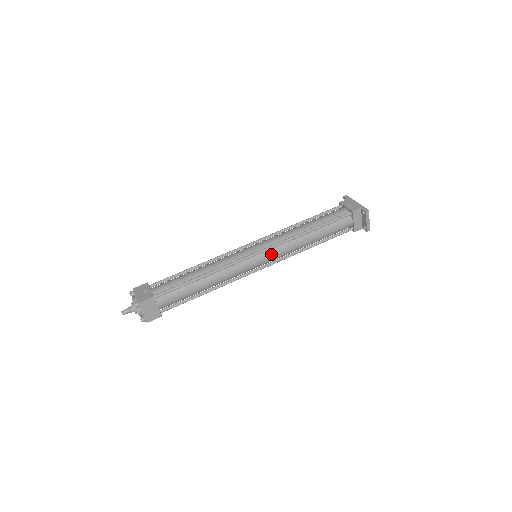
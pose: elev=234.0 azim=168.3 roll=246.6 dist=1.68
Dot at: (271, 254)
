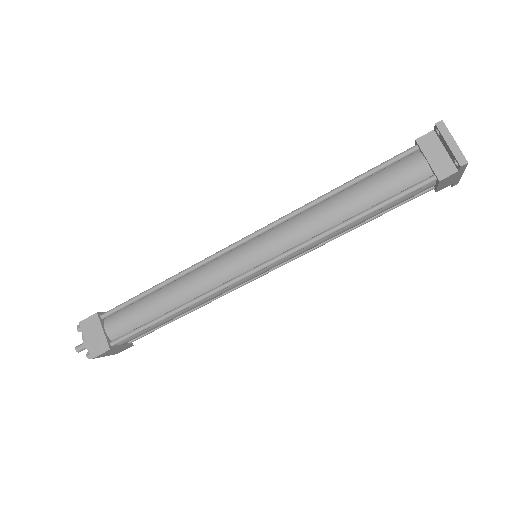
Dot at: (267, 240)
